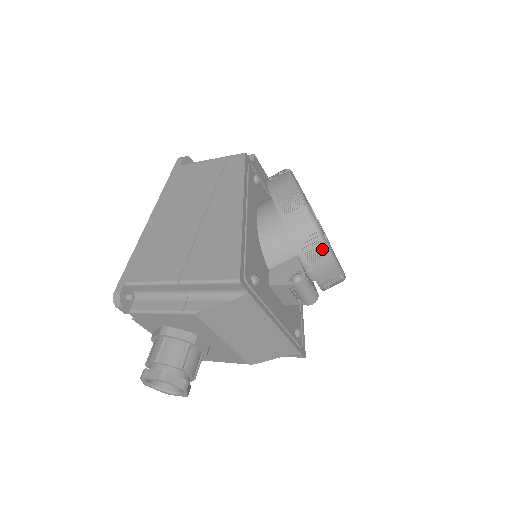
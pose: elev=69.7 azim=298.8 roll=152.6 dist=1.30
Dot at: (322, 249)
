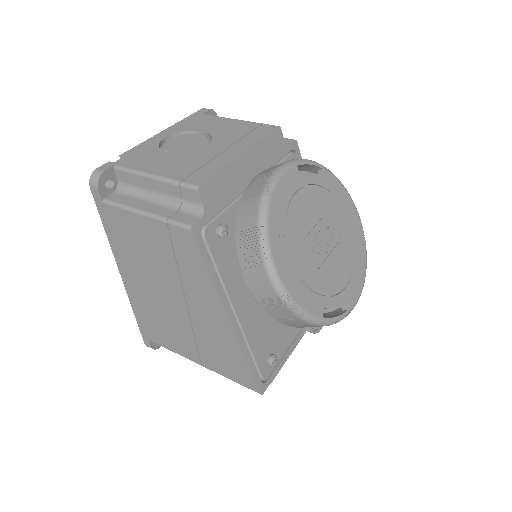
Dot at: (334, 323)
